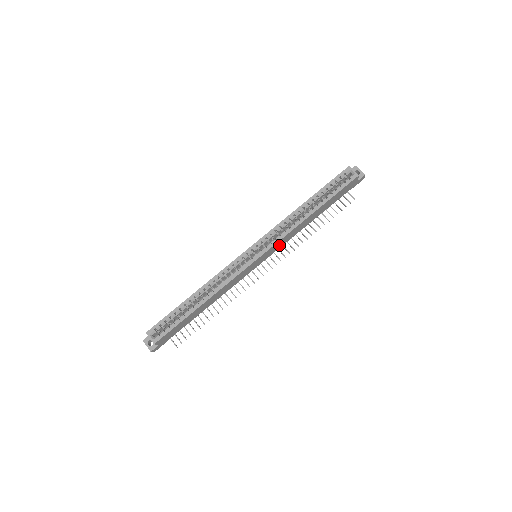
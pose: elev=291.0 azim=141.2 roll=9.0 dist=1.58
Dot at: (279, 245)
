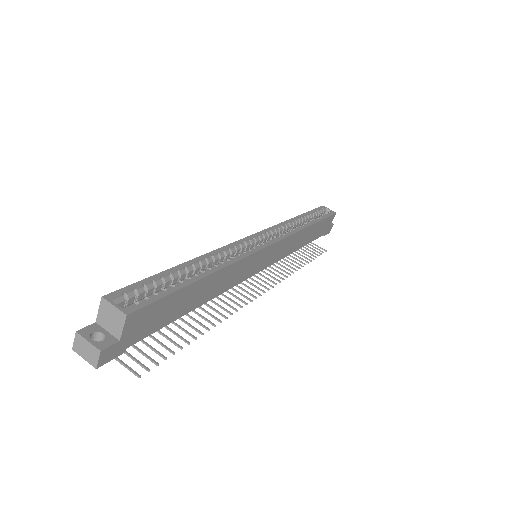
Dot at: (280, 252)
